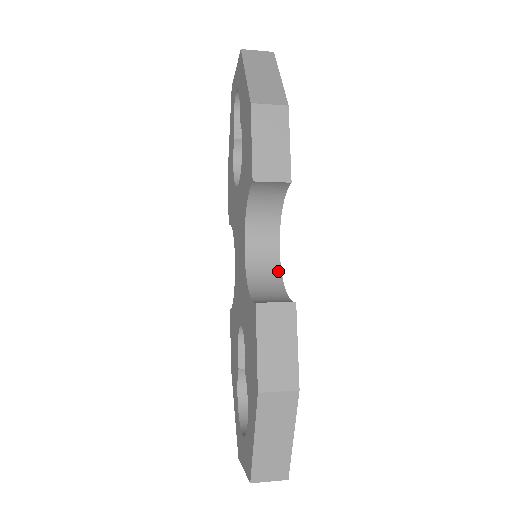
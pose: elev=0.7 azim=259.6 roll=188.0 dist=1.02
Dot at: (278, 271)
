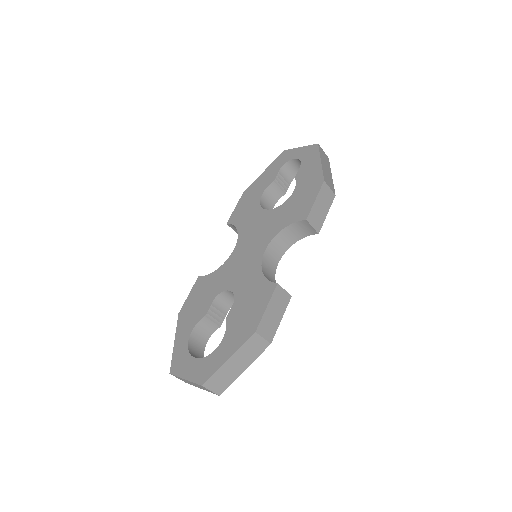
Dot at: (274, 273)
